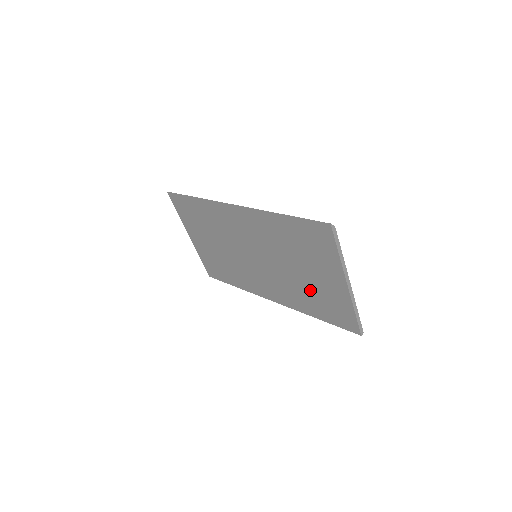
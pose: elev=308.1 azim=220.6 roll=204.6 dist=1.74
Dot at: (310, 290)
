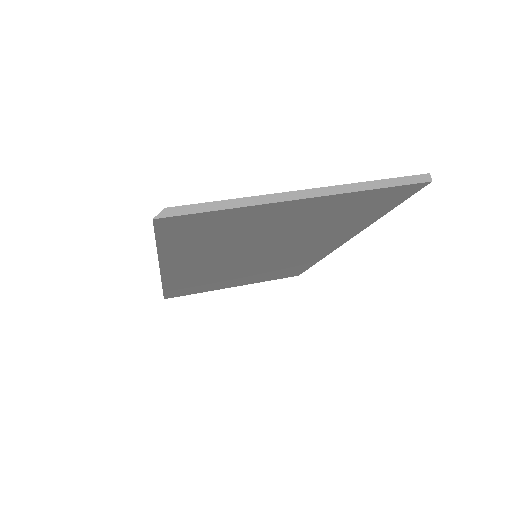
Dot at: (318, 225)
